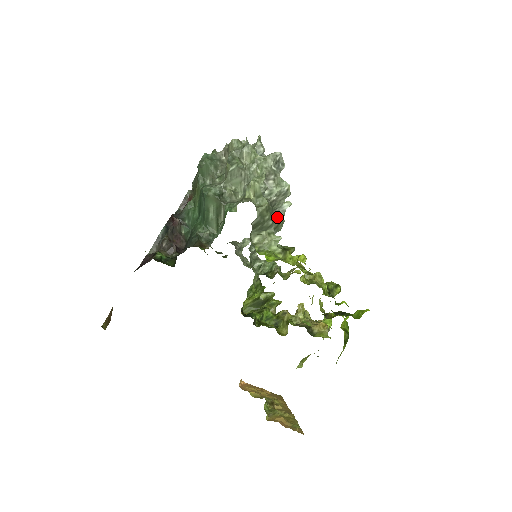
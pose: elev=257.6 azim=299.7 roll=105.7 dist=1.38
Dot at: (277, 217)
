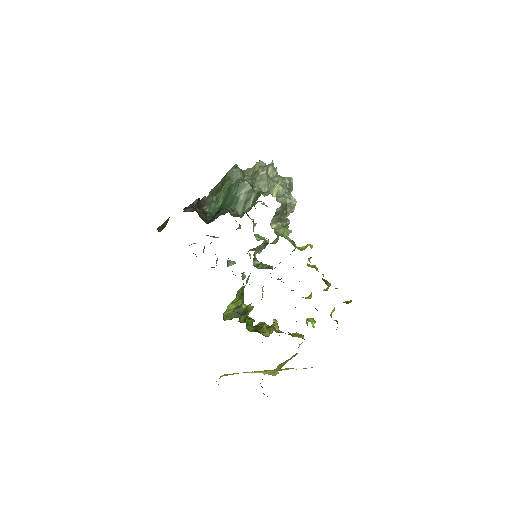
Dot at: (287, 219)
